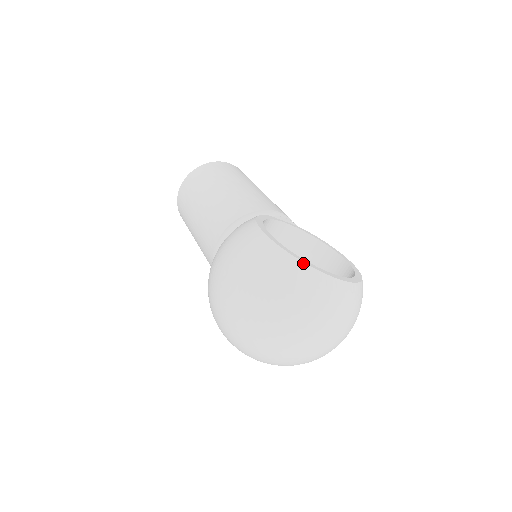
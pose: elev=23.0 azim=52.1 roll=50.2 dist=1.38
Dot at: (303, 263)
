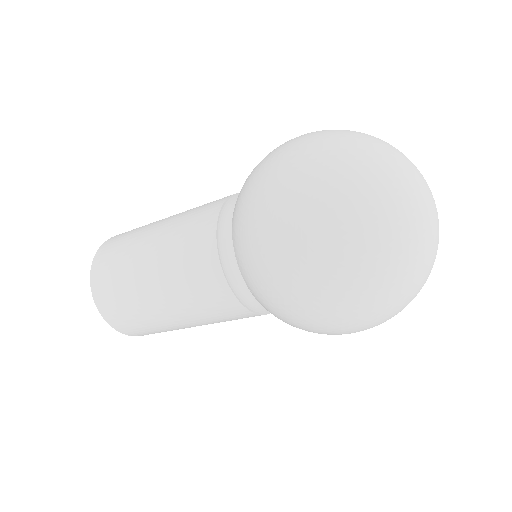
Dot at: occluded
